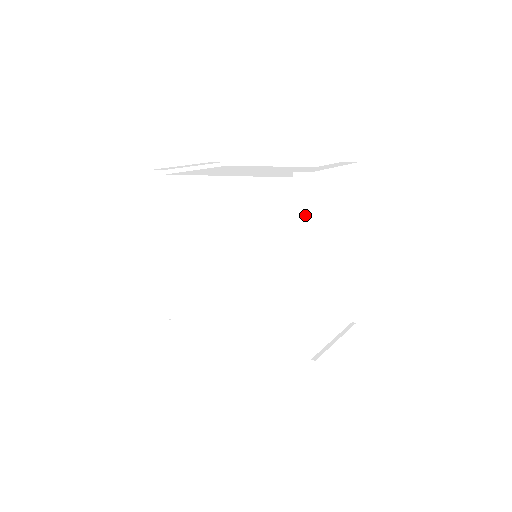
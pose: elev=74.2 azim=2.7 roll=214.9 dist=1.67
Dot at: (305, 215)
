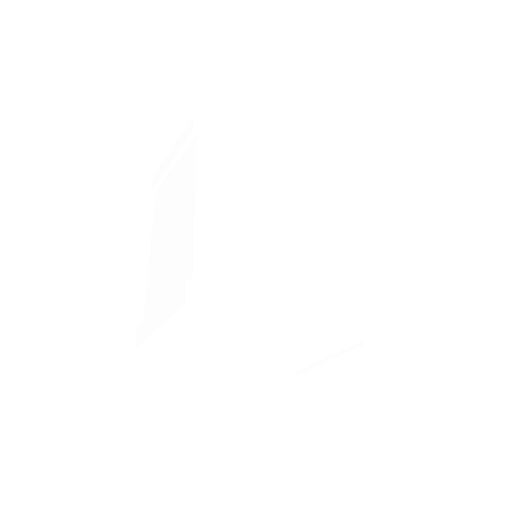
Dot at: occluded
